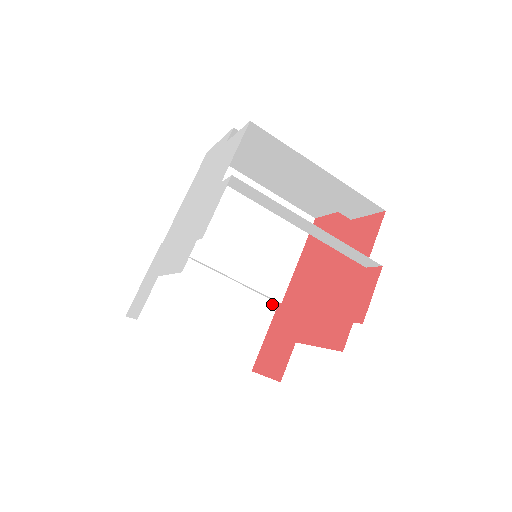
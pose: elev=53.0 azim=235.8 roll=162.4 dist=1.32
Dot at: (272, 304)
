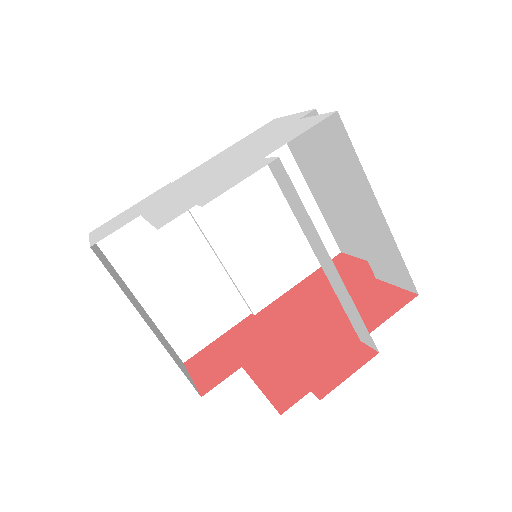
Dot at: (245, 310)
